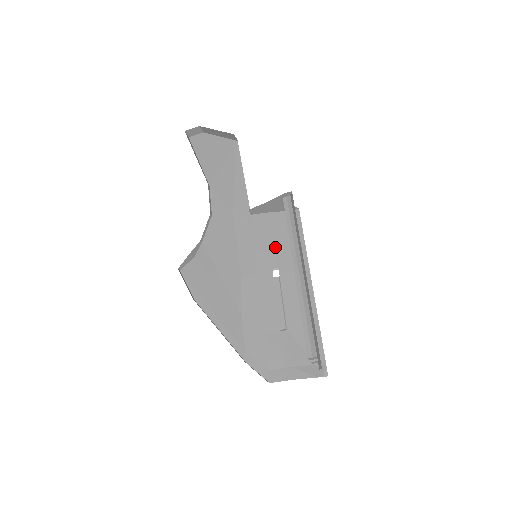
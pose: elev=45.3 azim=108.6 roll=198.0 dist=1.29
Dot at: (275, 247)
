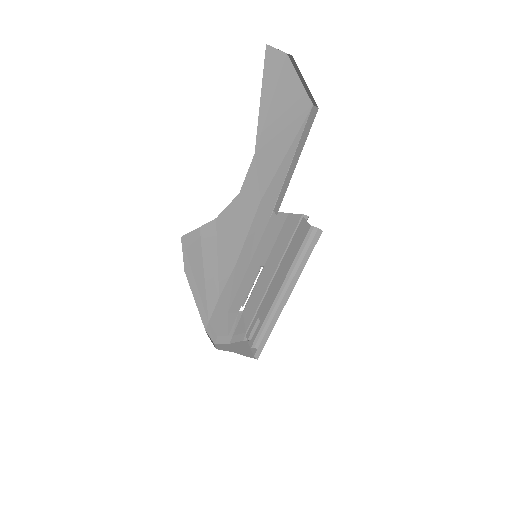
Dot at: (272, 248)
